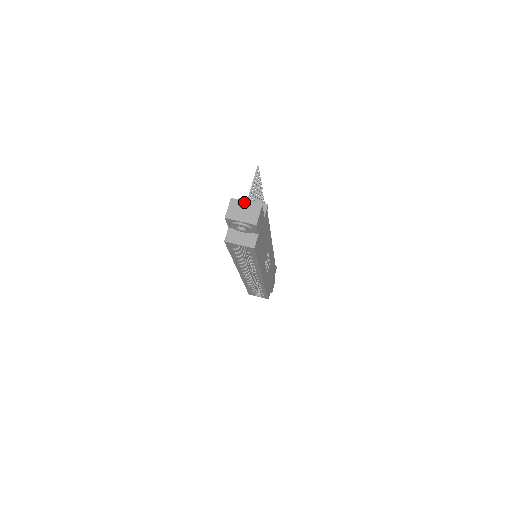
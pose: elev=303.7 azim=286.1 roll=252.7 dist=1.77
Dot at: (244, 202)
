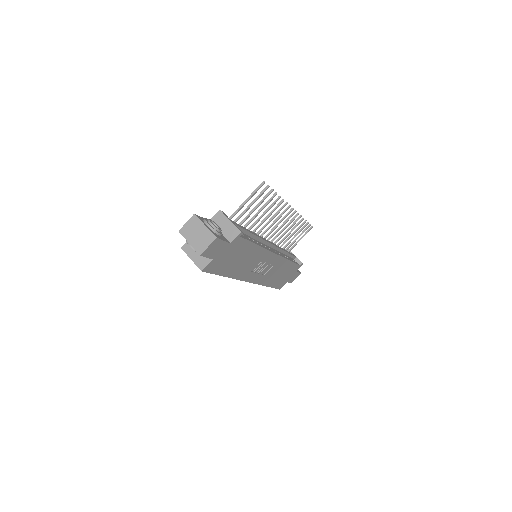
Dot at: (203, 225)
